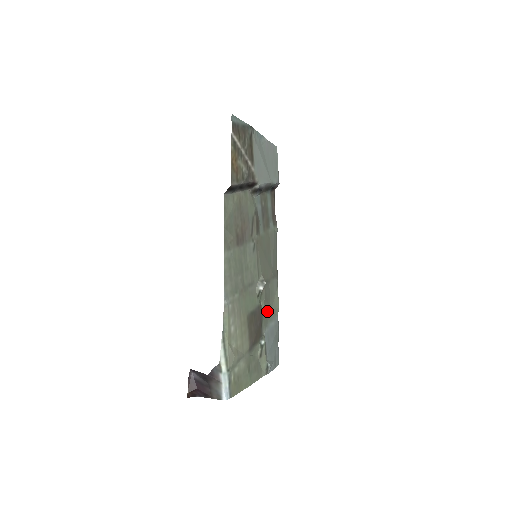
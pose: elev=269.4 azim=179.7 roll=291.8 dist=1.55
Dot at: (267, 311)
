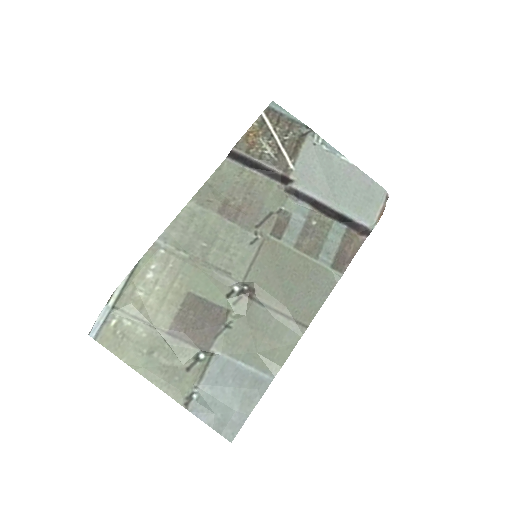
Dot at: (245, 339)
